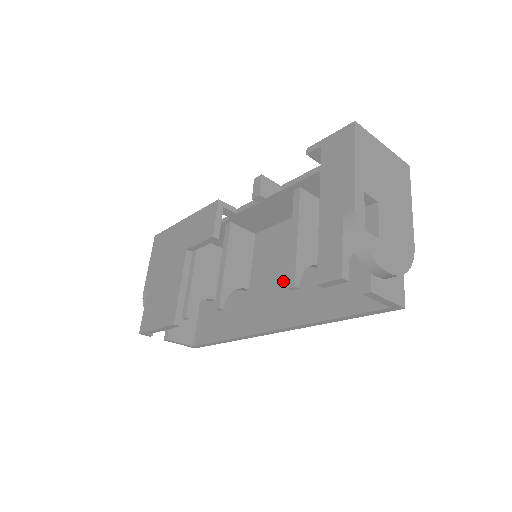
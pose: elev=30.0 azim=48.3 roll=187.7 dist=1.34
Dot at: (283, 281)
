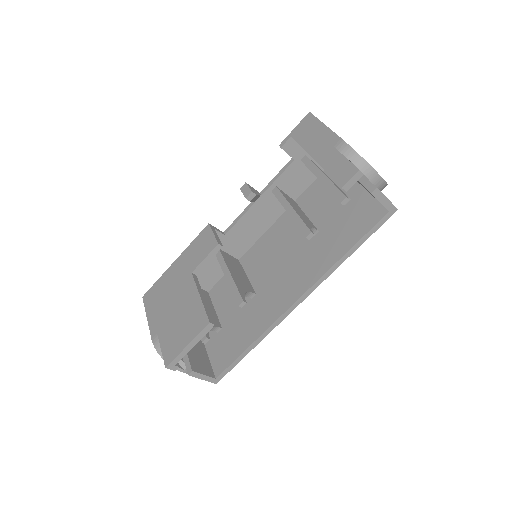
Dot at: (287, 265)
